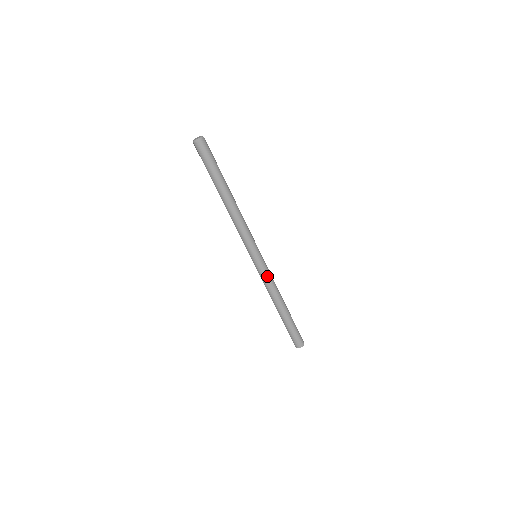
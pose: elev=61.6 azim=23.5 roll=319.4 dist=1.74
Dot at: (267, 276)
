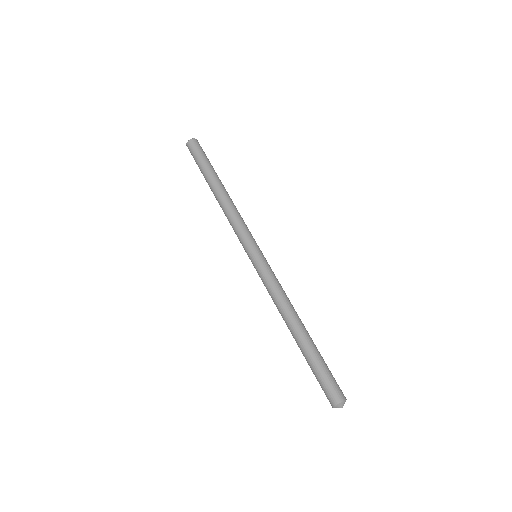
Dot at: occluded
